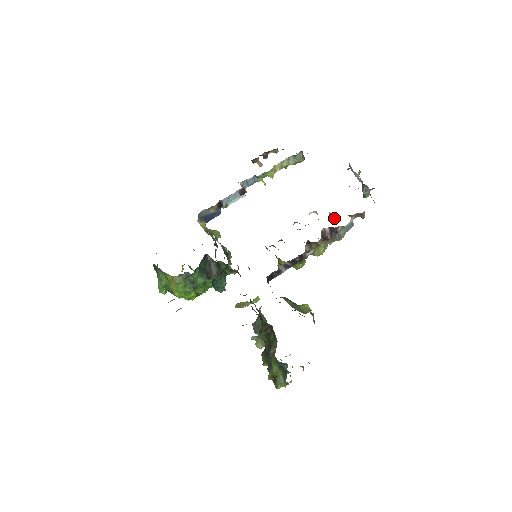
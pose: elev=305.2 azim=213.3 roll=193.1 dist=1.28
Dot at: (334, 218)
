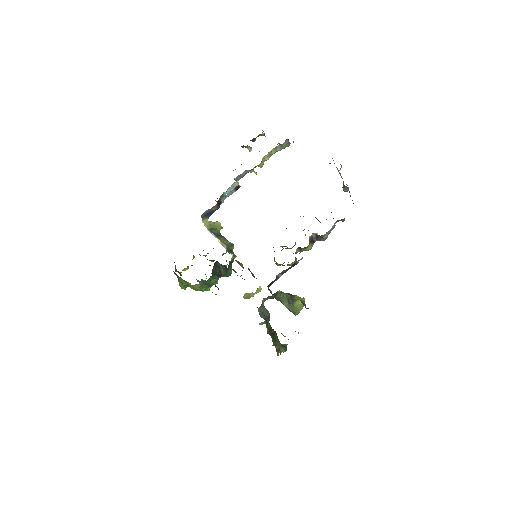
Dot at: (319, 221)
